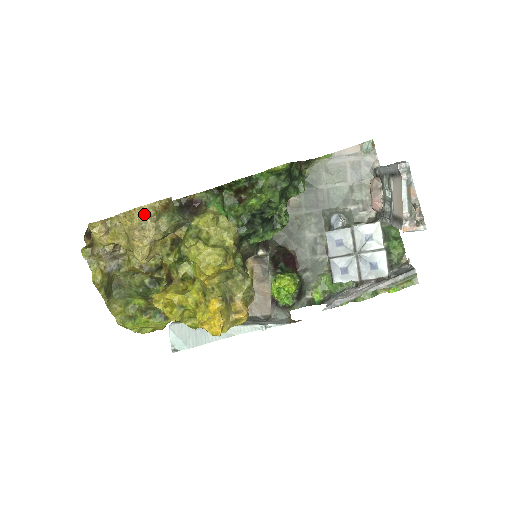
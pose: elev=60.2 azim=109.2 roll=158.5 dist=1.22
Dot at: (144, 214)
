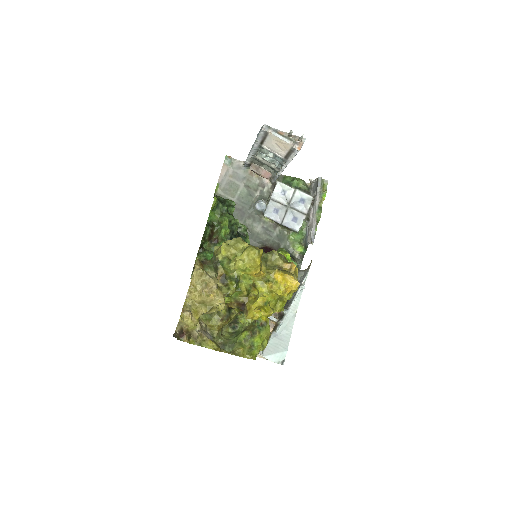
Dot at: (198, 279)
